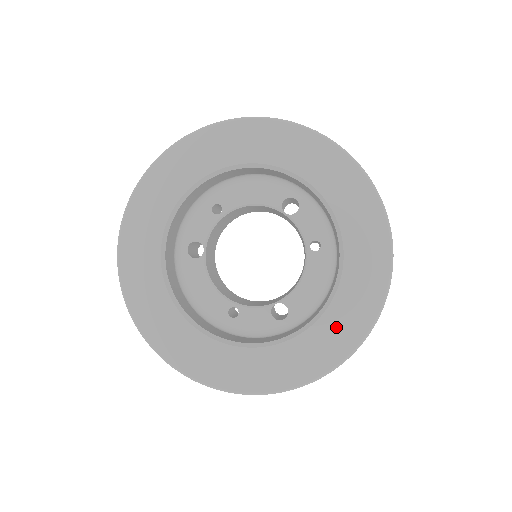
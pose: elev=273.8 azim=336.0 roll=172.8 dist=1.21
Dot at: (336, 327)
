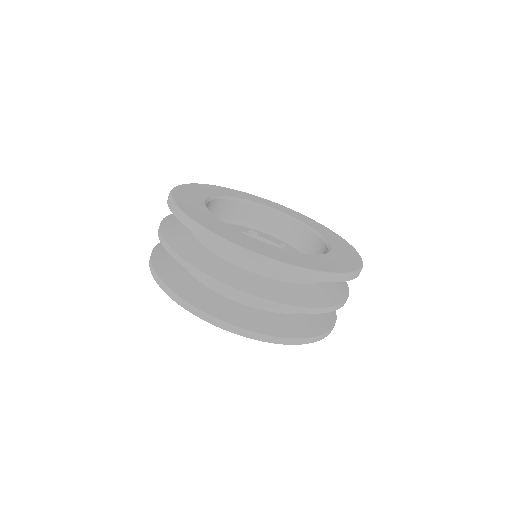
Dot at: (341, 246)
